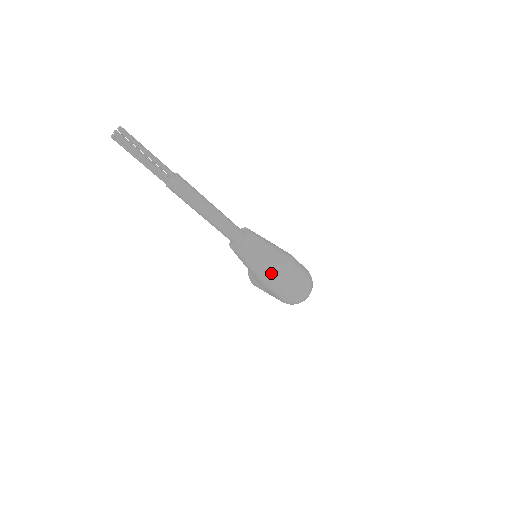
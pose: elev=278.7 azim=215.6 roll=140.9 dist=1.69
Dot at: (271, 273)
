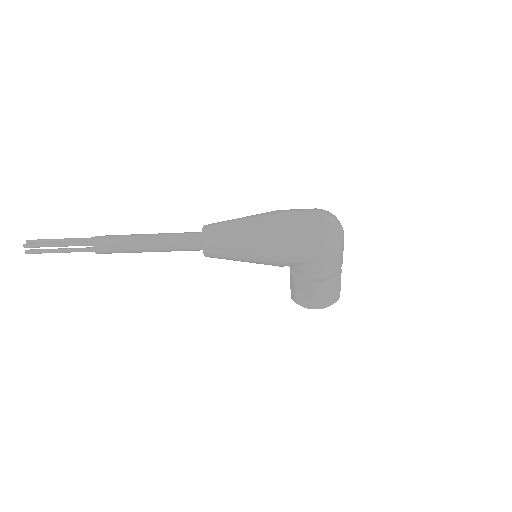
Dot at: (256, 227)
